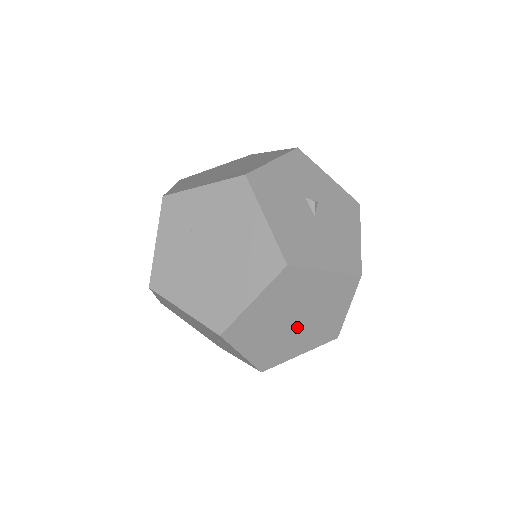
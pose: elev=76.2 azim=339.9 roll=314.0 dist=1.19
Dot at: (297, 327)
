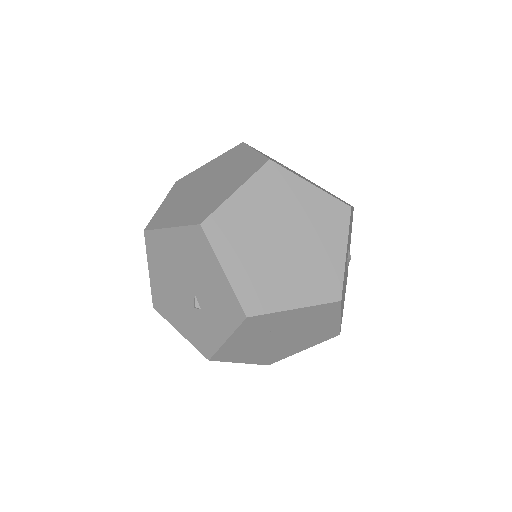
Dot at: occluded
